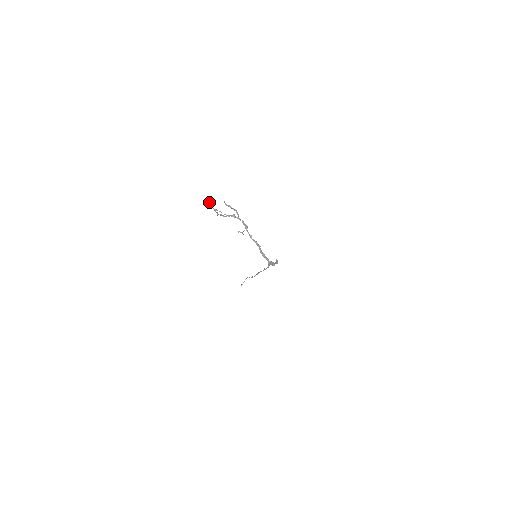
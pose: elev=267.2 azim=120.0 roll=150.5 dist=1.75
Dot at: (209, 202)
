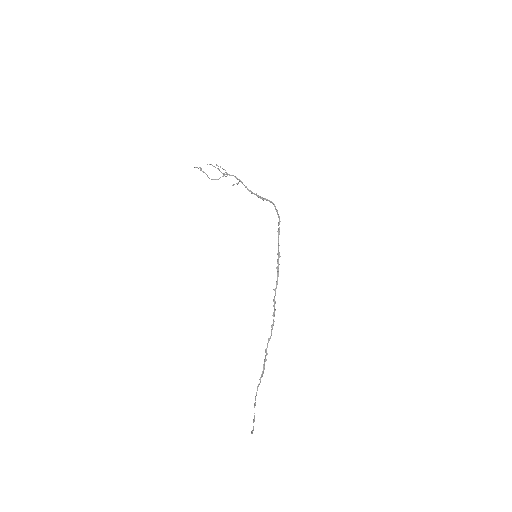
Dot at: occluded
